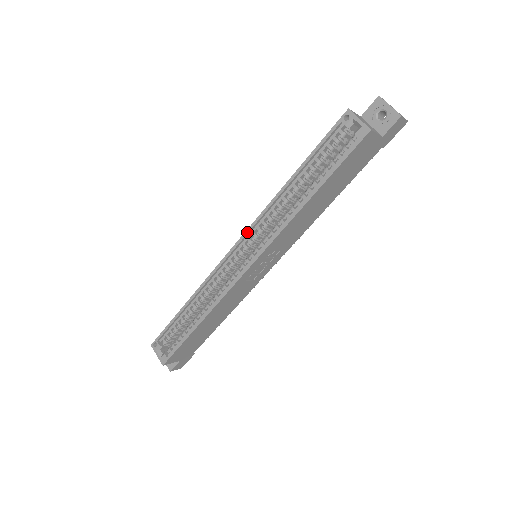
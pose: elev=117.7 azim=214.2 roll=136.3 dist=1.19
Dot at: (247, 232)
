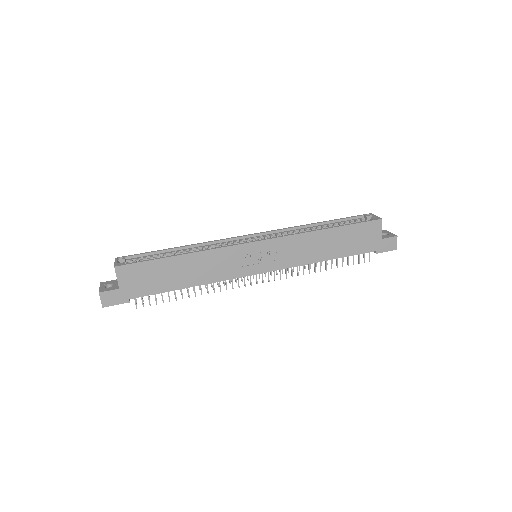
Dot at: (268, 231)
